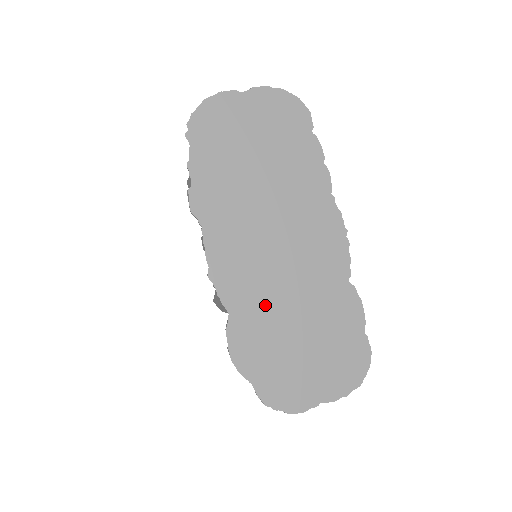
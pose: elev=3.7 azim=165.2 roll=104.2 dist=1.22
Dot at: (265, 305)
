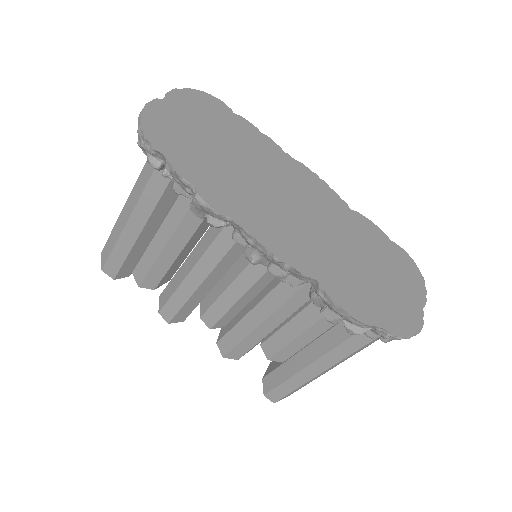
Dot at: (330, 258)
